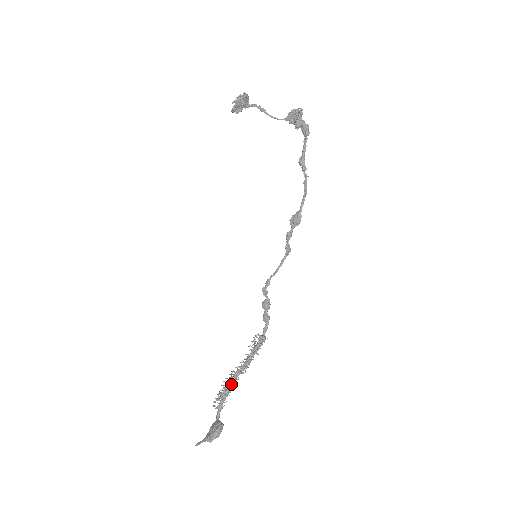
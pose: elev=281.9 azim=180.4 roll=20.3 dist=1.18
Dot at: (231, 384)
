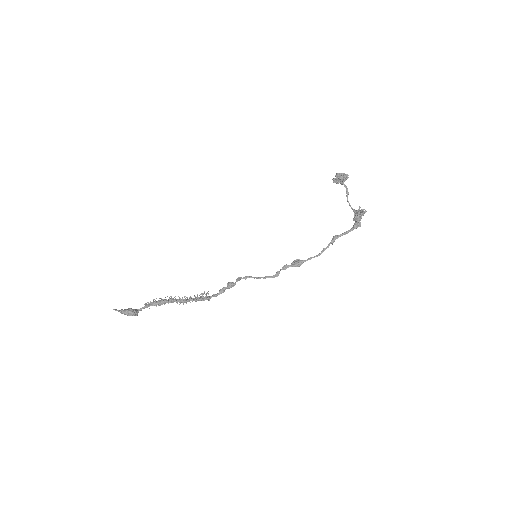
Dot at: (166, 301)
